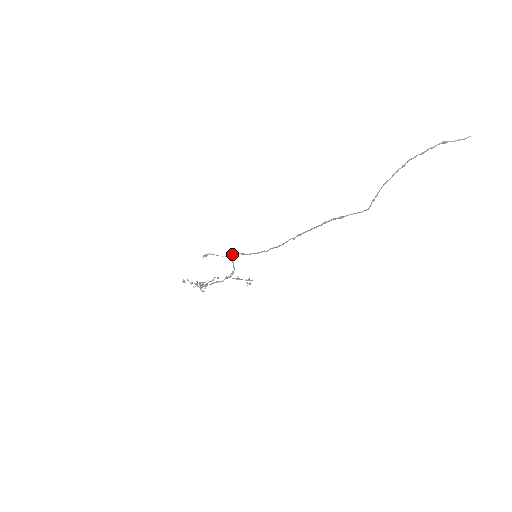
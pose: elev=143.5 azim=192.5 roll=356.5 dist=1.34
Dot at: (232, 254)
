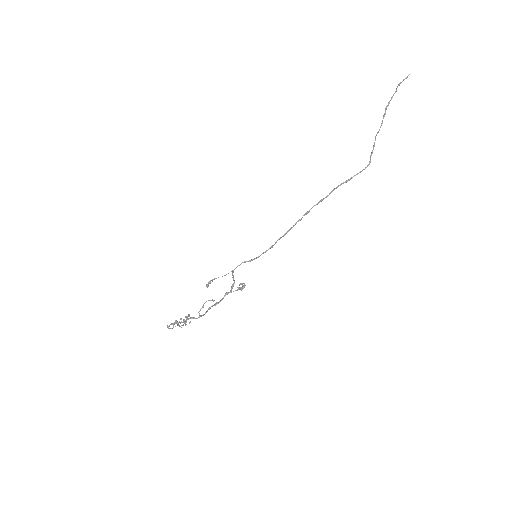
Dot at: (236, 267)
